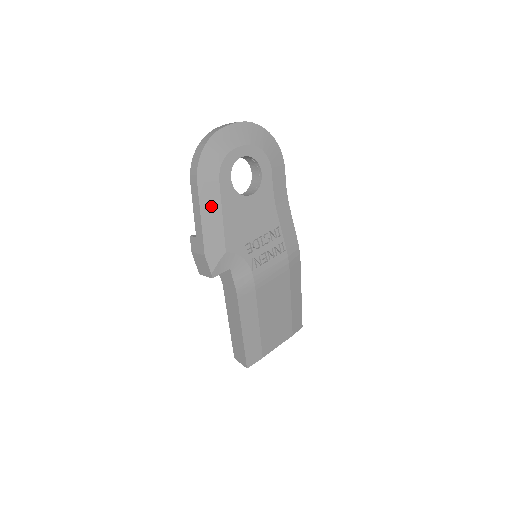
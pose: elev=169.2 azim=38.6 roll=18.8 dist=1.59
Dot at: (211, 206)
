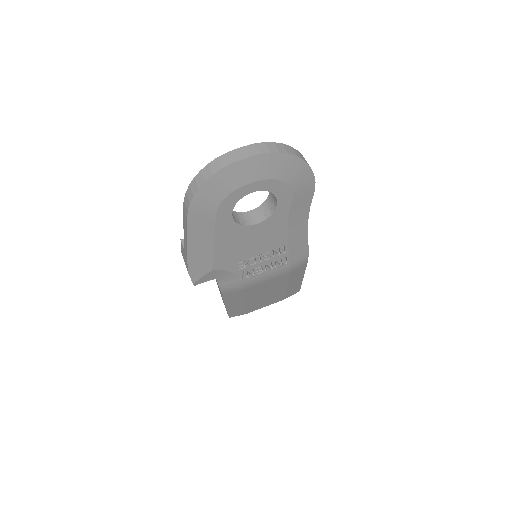
Dot at: (201, 236)
